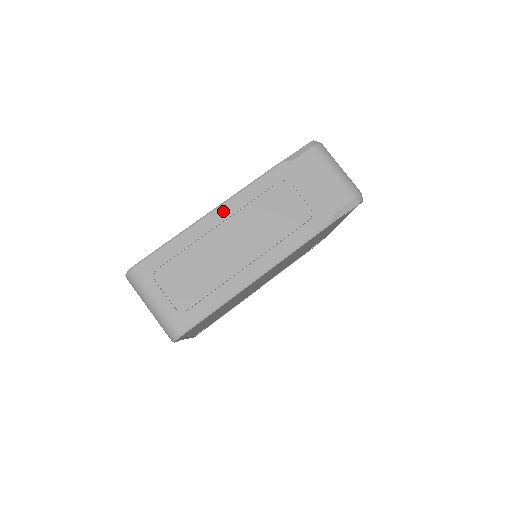
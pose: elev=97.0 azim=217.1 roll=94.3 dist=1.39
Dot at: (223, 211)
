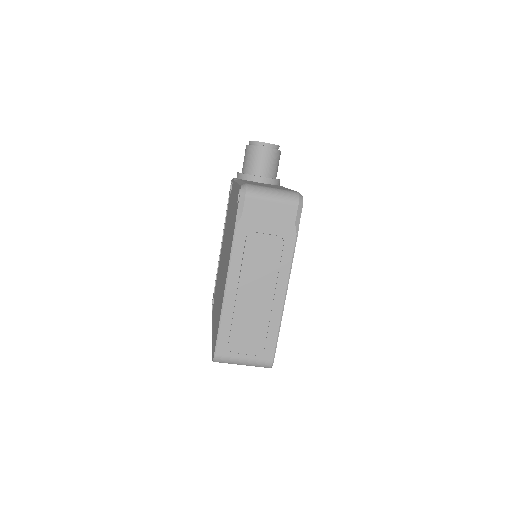
Dot at: (231, 285)
